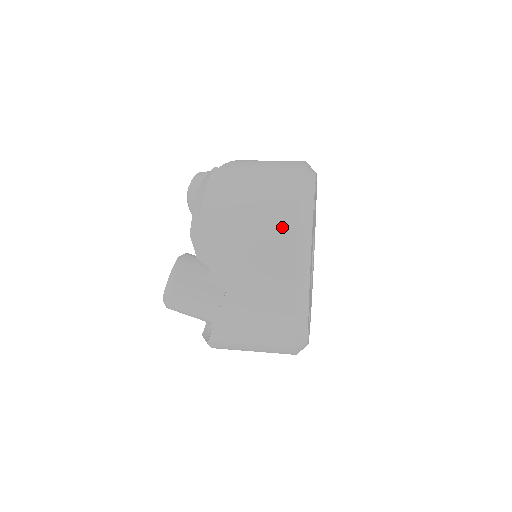
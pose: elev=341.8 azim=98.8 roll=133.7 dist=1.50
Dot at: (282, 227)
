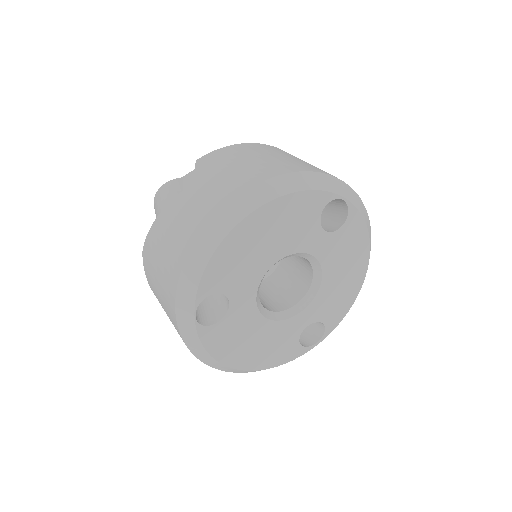
Dot at: (266, 171)
